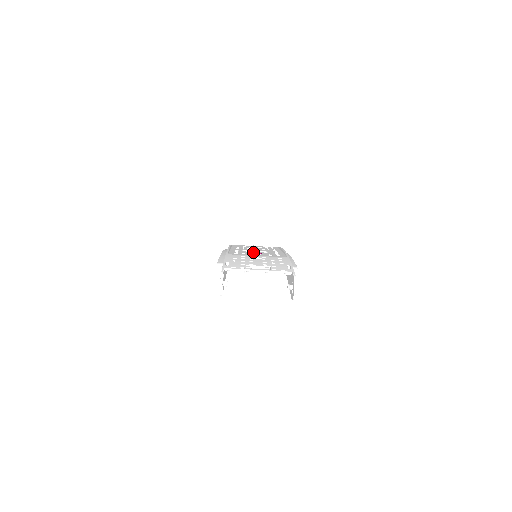
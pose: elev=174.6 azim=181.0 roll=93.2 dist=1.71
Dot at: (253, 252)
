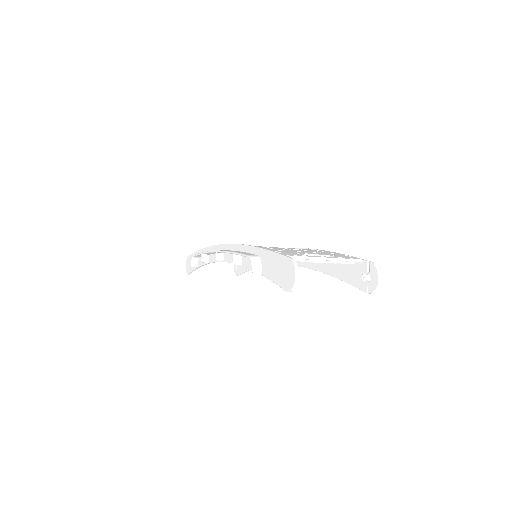
Dot at: occluded
